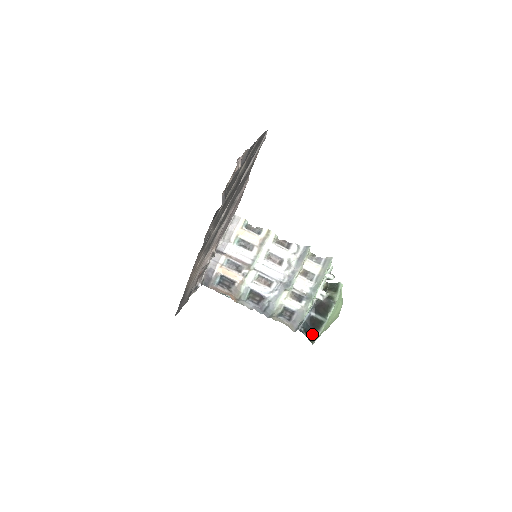
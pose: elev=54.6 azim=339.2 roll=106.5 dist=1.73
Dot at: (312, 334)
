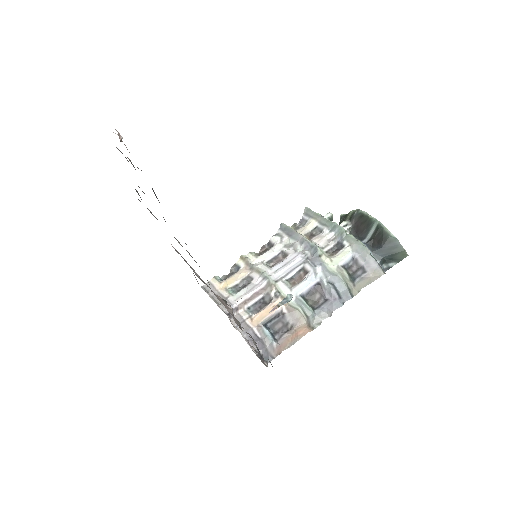
Dot at: (392, 248)
